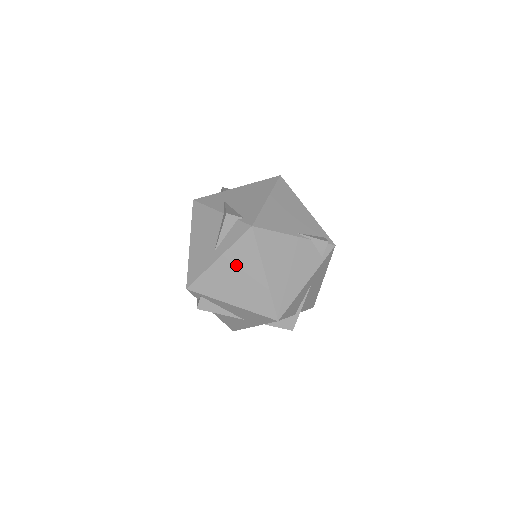
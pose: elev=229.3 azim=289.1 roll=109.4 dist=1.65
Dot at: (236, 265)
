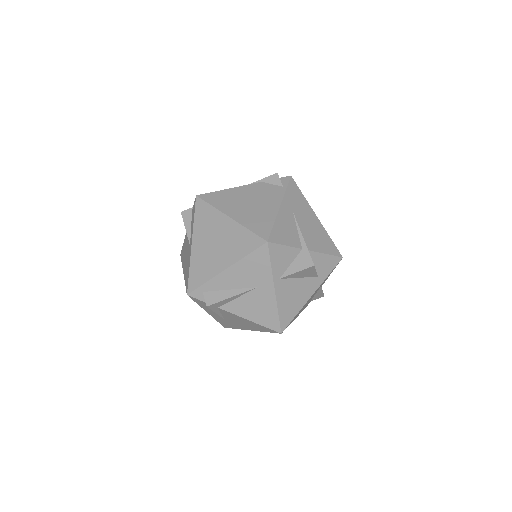
Dot at: (206, 234)
